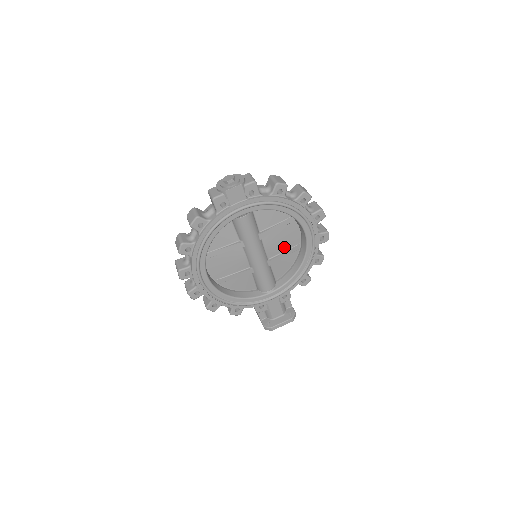
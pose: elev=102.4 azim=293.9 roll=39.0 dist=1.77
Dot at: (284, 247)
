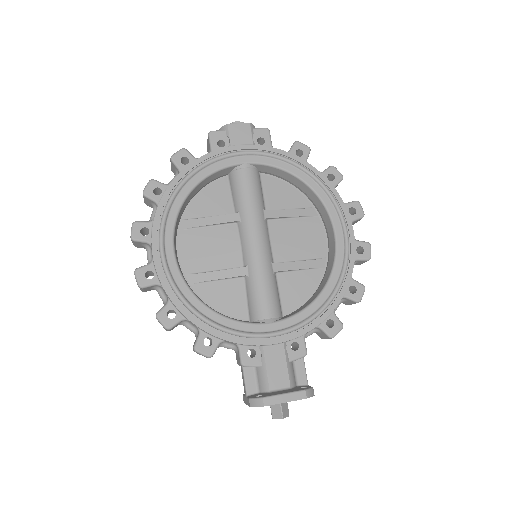
Dot at: (301, 253)
